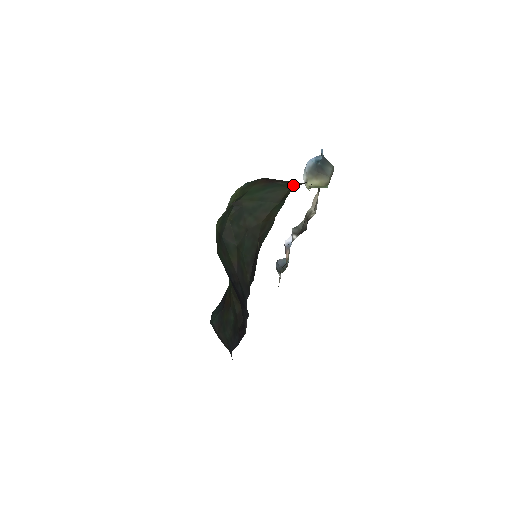
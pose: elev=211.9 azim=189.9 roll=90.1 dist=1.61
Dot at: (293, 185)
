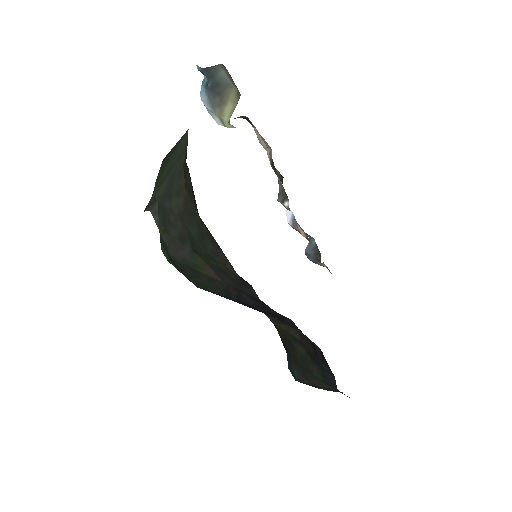
Dot at: occluded
